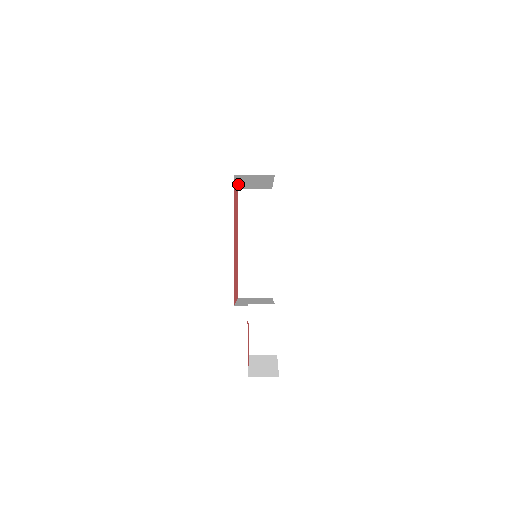
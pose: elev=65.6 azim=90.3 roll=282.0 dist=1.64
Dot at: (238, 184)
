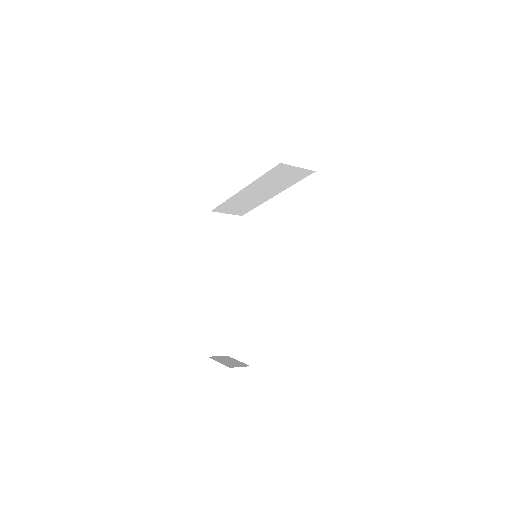
Dot at: occluded
